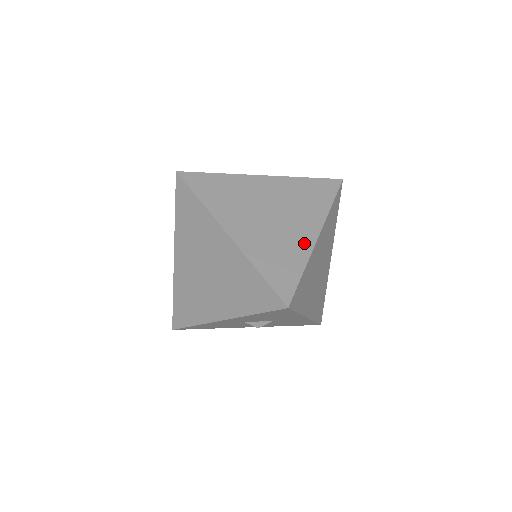
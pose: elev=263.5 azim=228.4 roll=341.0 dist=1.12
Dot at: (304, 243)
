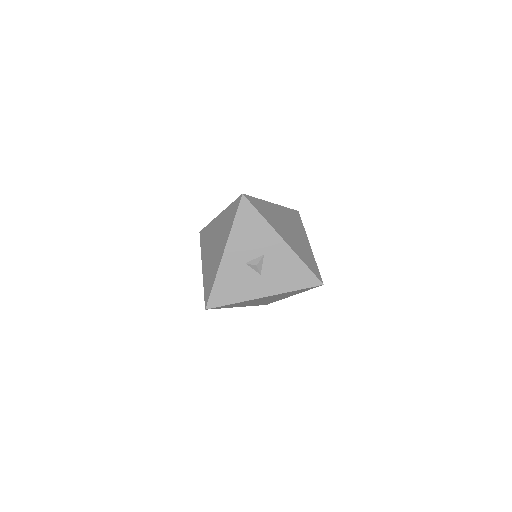
Dot at: occluded
